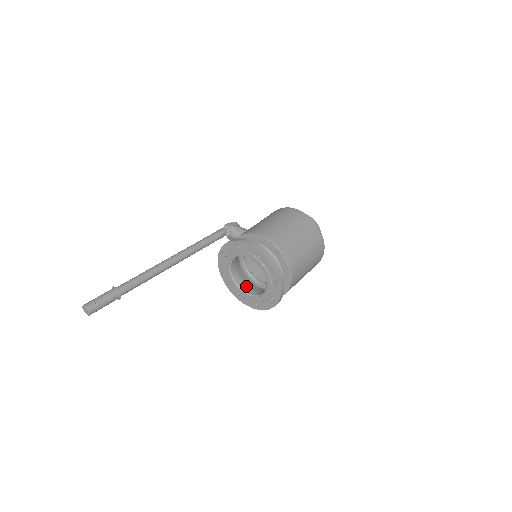
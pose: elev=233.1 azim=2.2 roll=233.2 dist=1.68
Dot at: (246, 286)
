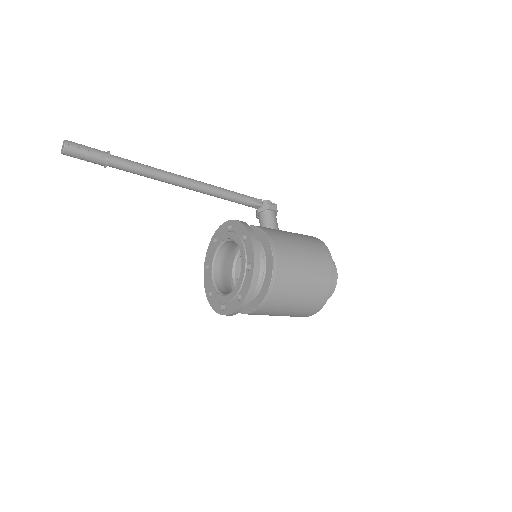
Dot at: (220, 270)
